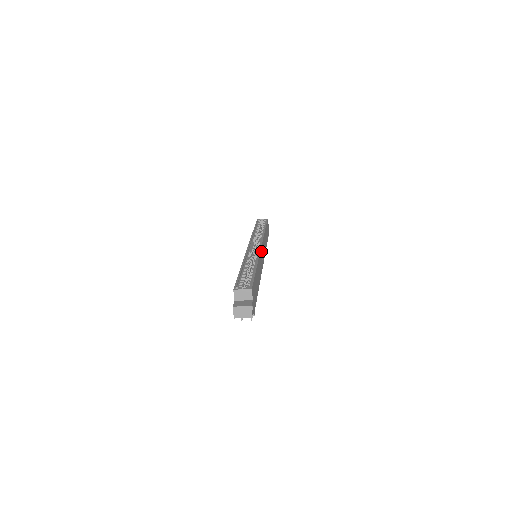
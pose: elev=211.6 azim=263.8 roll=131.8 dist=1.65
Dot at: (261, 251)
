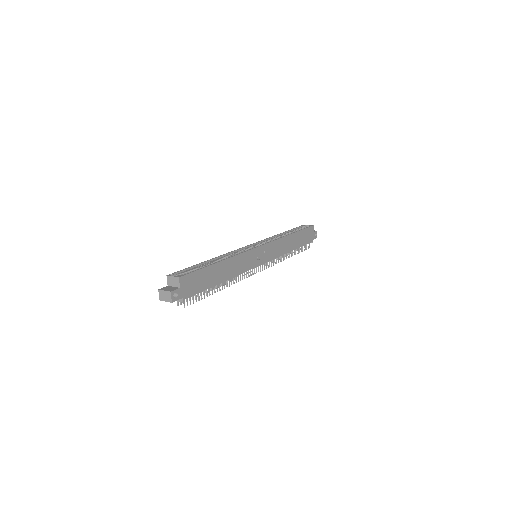
Dot at: (255, 251)
